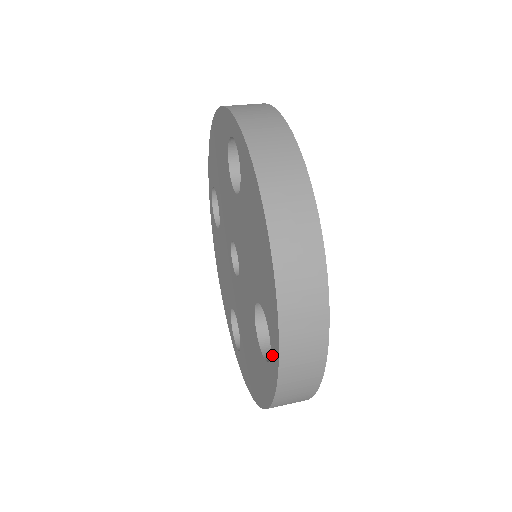
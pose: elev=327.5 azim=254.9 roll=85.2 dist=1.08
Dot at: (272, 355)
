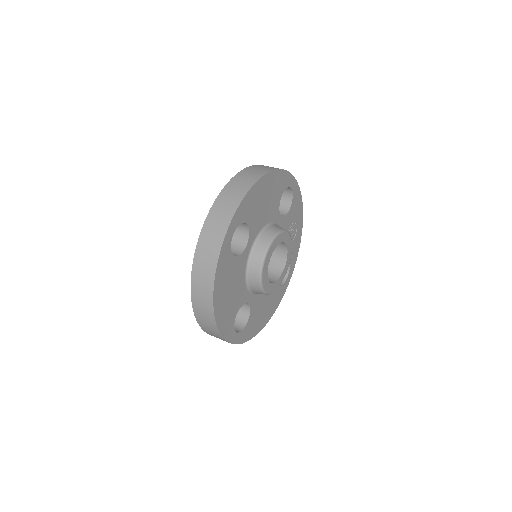
Dot at: occluded
